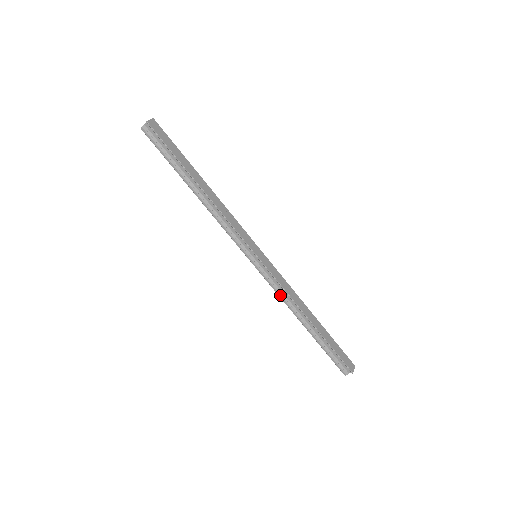
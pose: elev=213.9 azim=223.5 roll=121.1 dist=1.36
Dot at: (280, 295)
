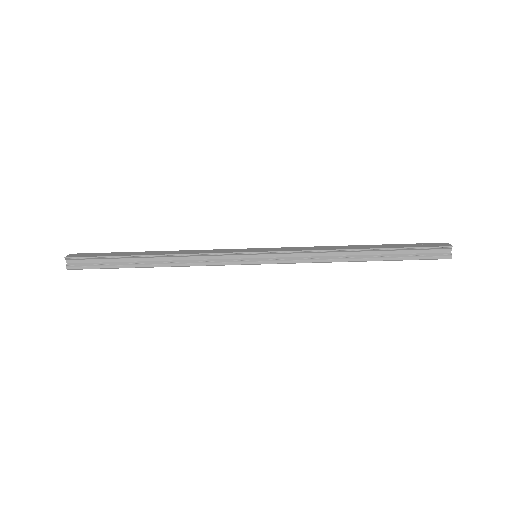
Dot at: (311, 261)
